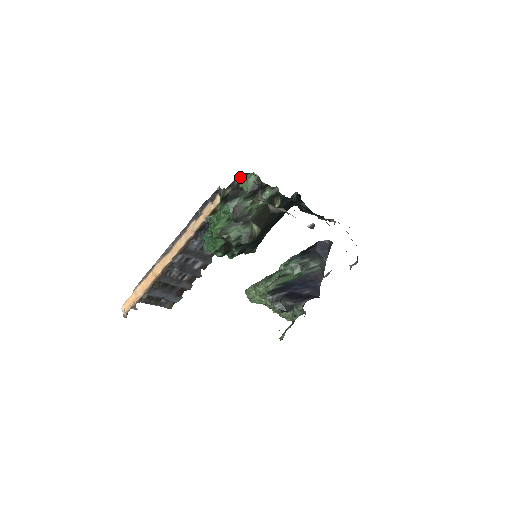
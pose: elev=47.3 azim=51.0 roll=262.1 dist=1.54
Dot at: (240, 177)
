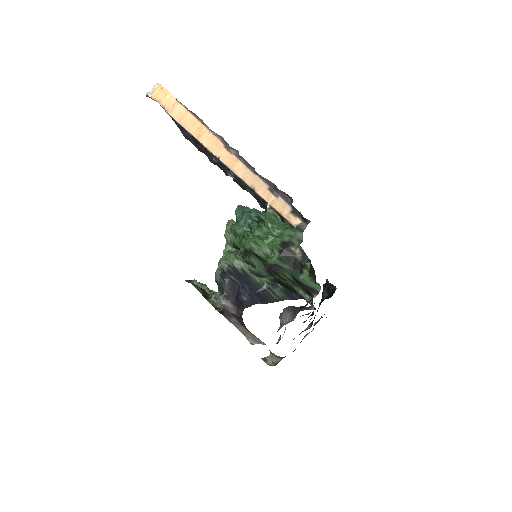
Dot at: (313, 271)
